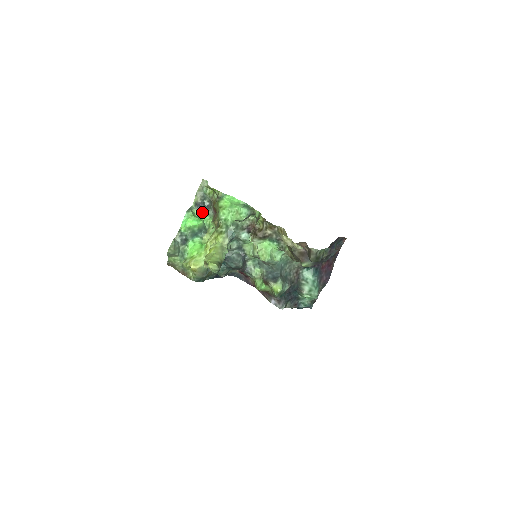
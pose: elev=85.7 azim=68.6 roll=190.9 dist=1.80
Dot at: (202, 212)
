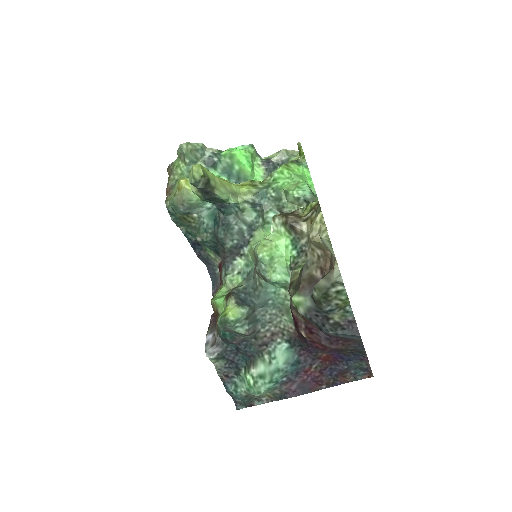
Dot at: (263, 169)
